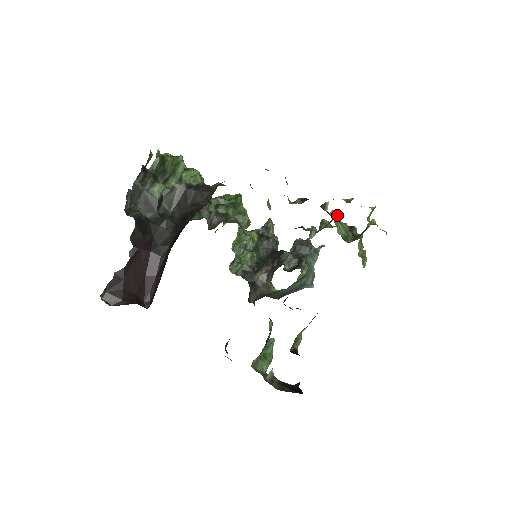
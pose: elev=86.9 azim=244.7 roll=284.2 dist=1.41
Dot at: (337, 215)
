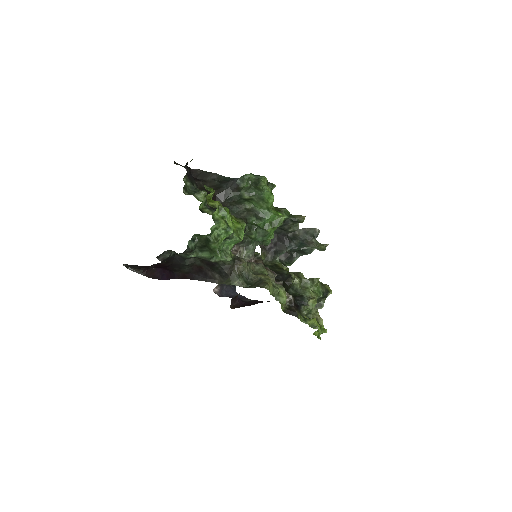
Dot at: occluded
